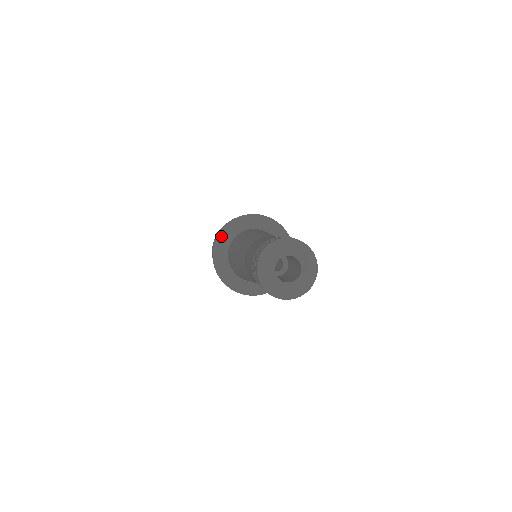
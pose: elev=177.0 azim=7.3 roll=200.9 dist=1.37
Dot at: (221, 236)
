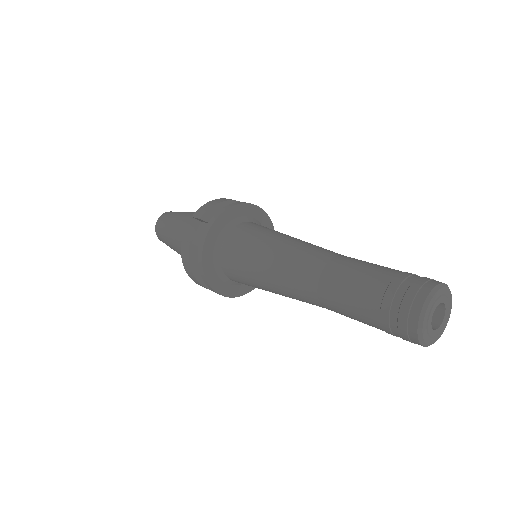
Dot at: (236, 209)
